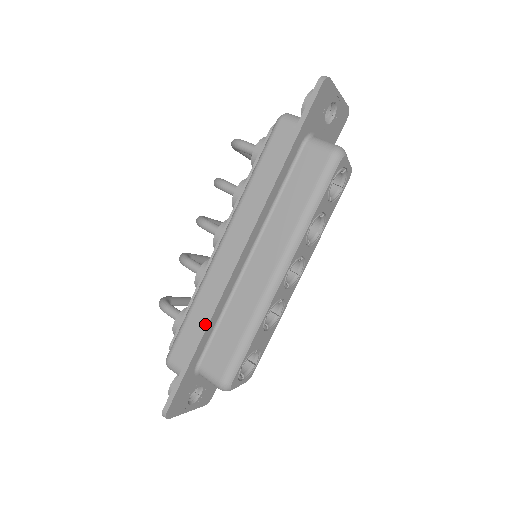
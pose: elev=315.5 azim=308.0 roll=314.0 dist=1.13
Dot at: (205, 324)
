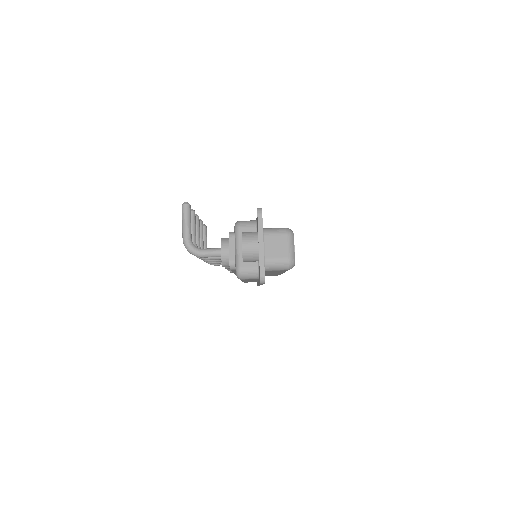
Dot at: occluded
